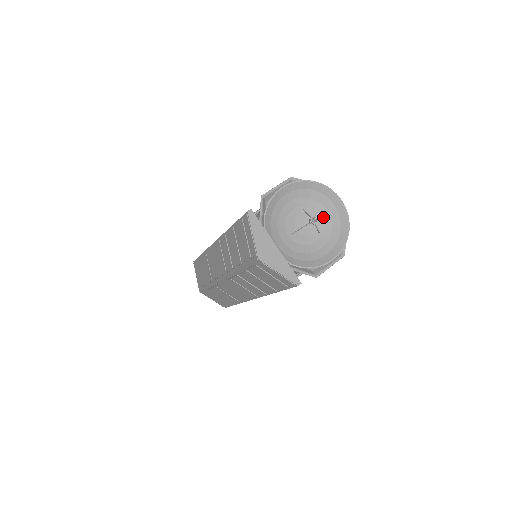
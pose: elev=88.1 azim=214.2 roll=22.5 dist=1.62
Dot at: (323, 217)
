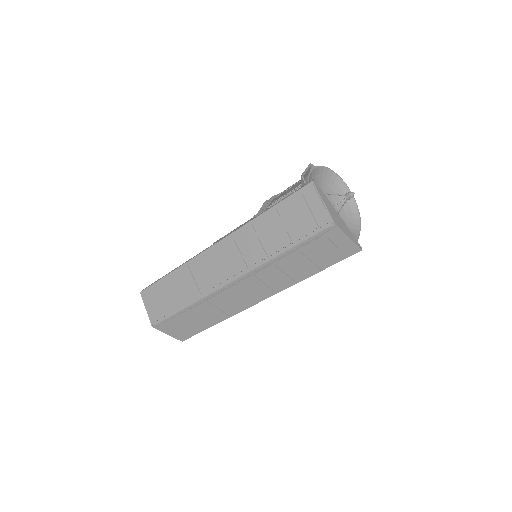
Dot at: (336, 201)
